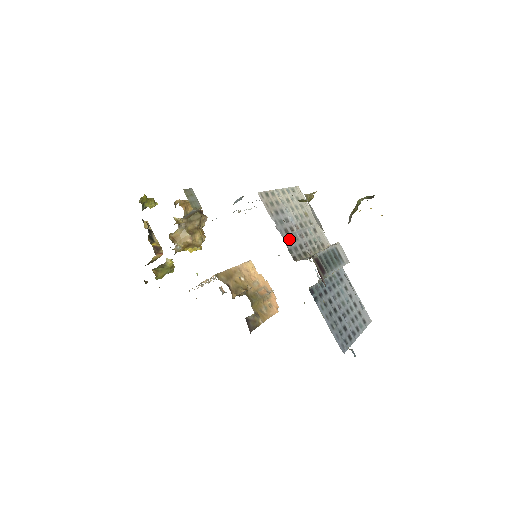
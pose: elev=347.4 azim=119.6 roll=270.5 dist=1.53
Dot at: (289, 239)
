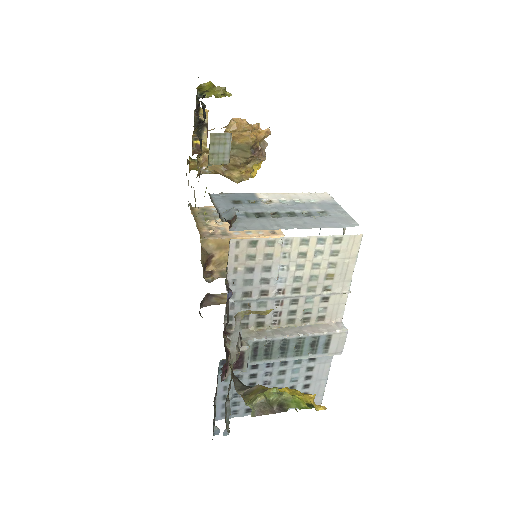
Dot at: (243, 304)
